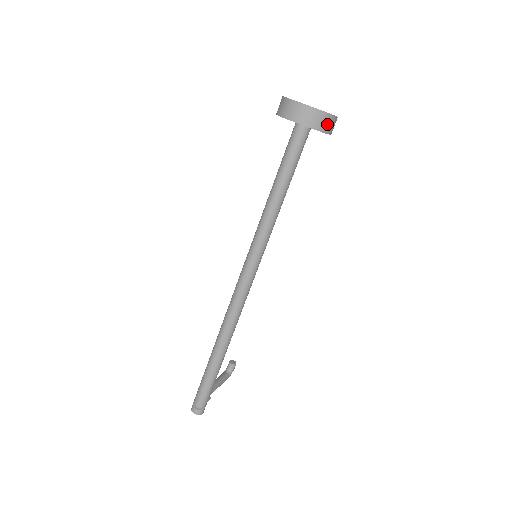
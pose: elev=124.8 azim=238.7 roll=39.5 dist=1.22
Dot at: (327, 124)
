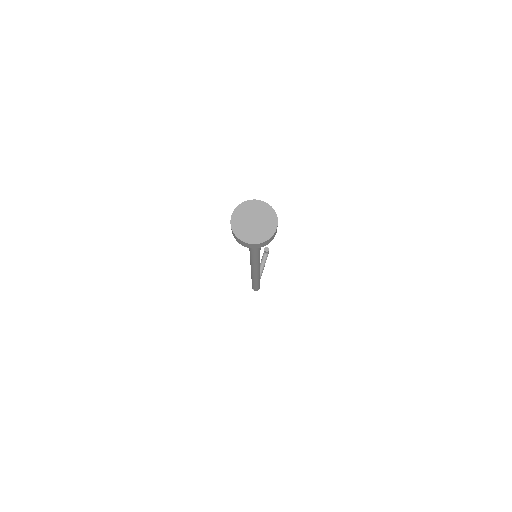
Dot at: (271, 239)
